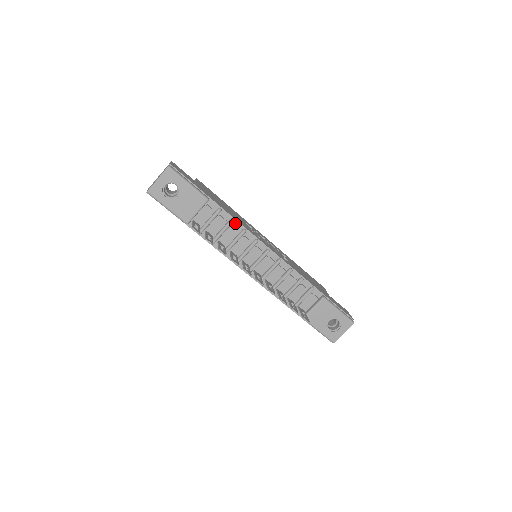
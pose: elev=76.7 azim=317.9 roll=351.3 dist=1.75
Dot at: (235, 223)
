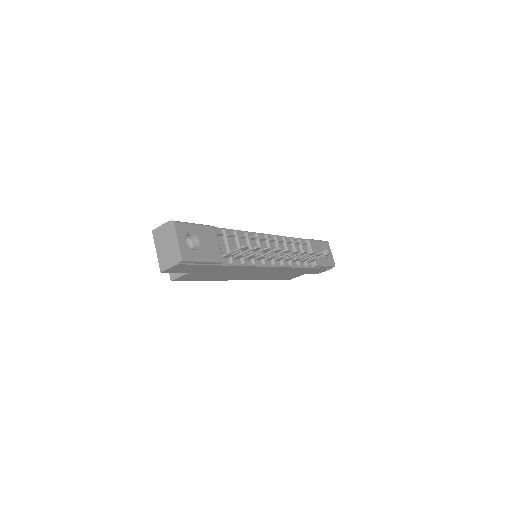
Dot at: occluded
